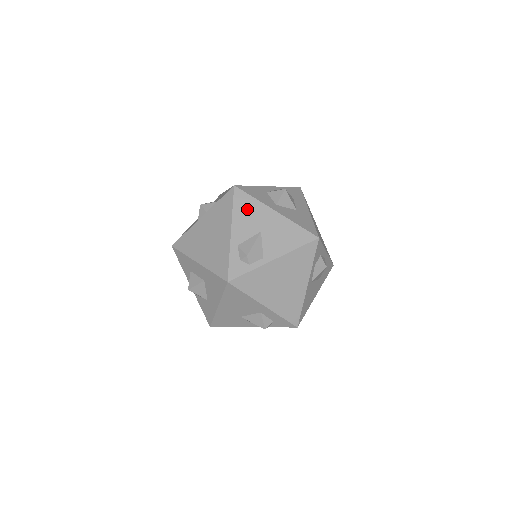
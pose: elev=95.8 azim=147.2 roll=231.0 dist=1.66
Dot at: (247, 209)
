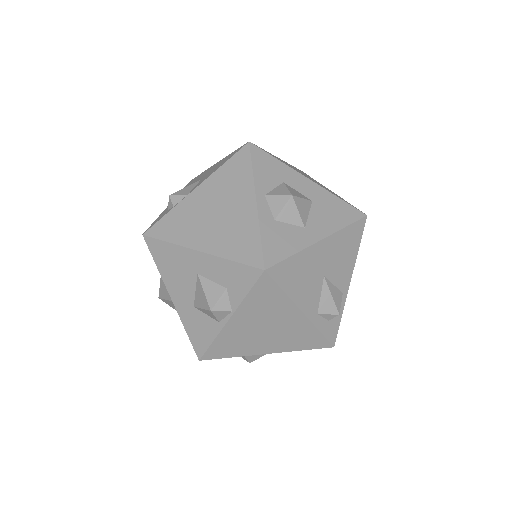
Dot at: (297, 275)
